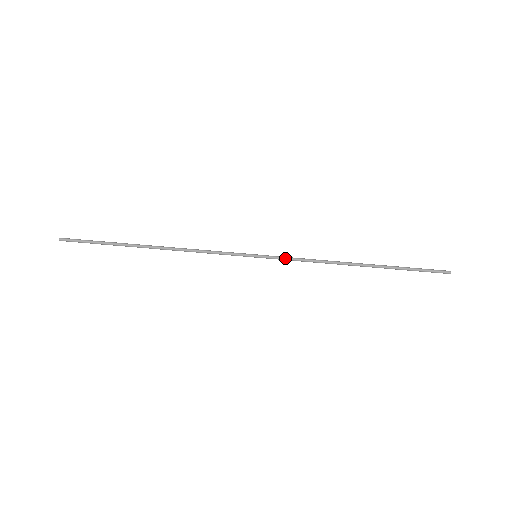
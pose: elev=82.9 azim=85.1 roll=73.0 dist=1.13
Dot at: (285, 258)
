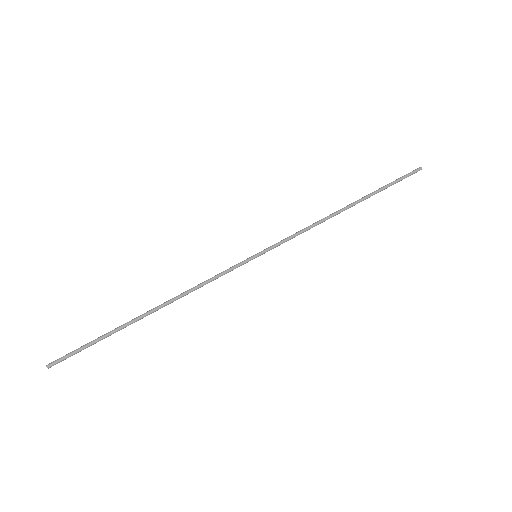
Dot at: (282, 240)
